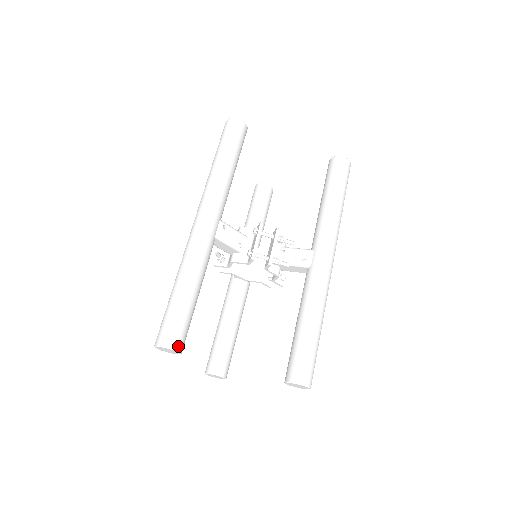
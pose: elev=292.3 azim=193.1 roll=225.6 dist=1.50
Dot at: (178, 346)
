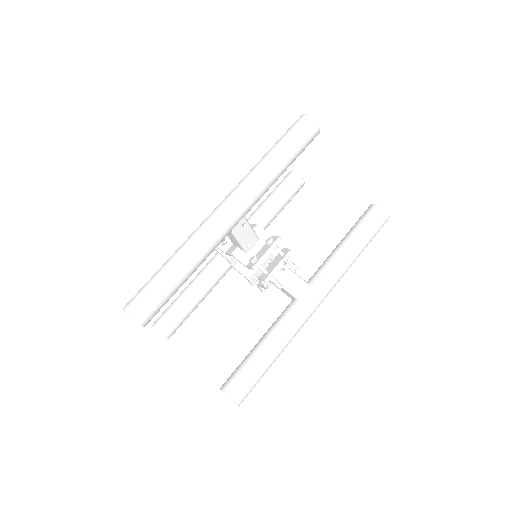
Dot at: (146, 321)
